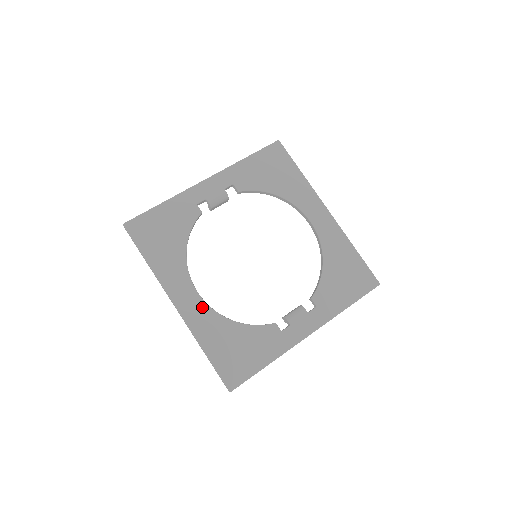
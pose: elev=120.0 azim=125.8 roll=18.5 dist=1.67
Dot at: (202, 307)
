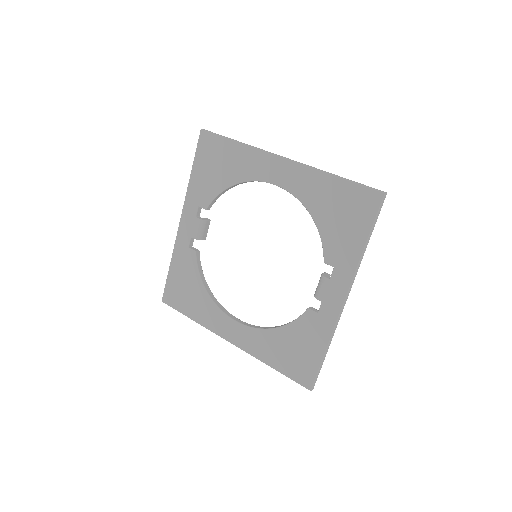
Dot at: (246, 331)
